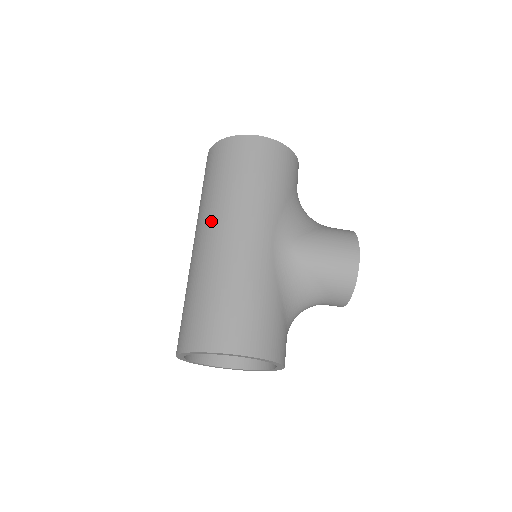
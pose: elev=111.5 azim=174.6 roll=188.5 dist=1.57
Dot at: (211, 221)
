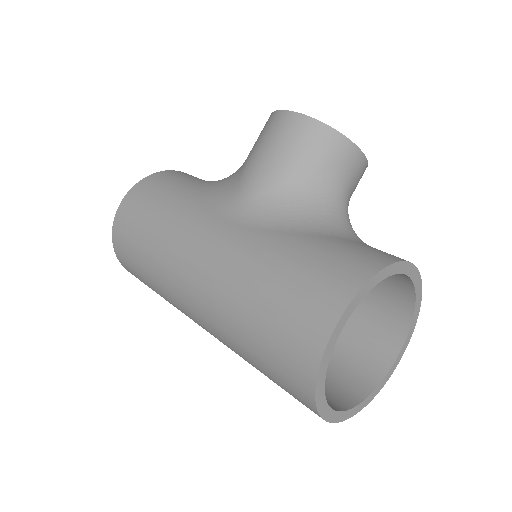
Dot at: (177, 295)
